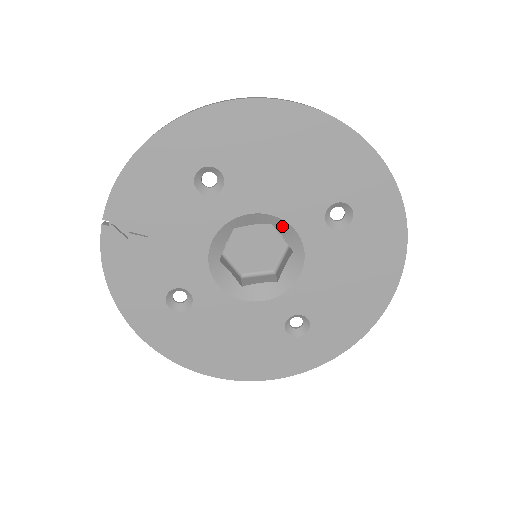
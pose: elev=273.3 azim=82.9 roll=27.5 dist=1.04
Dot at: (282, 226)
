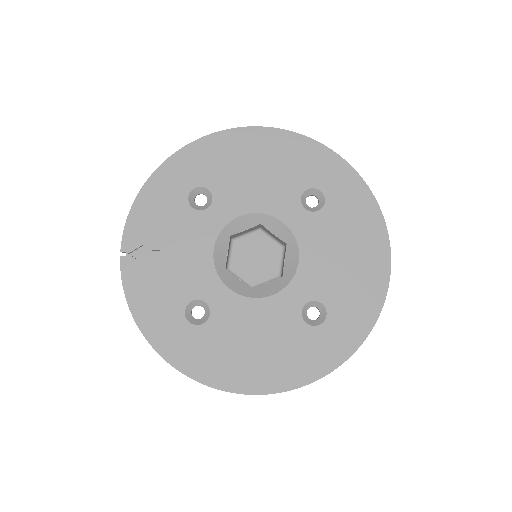
Dot at: (270, 222)
